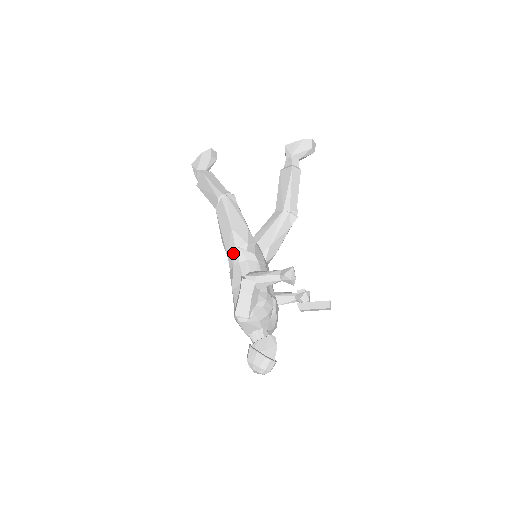
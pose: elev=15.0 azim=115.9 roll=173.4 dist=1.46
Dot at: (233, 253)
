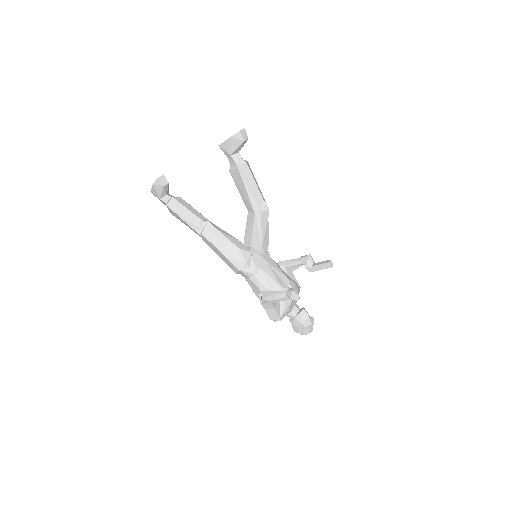
Dot at: (240, 273)
